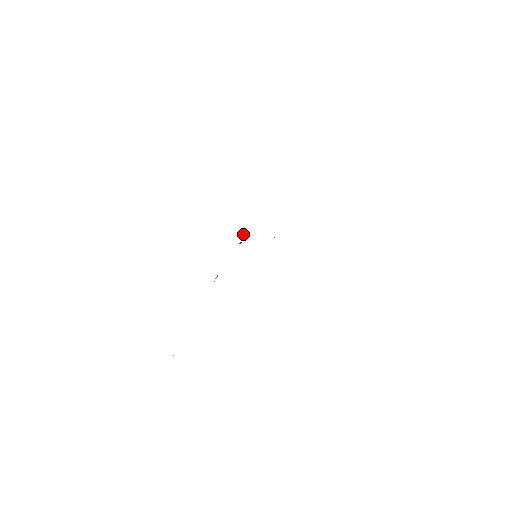
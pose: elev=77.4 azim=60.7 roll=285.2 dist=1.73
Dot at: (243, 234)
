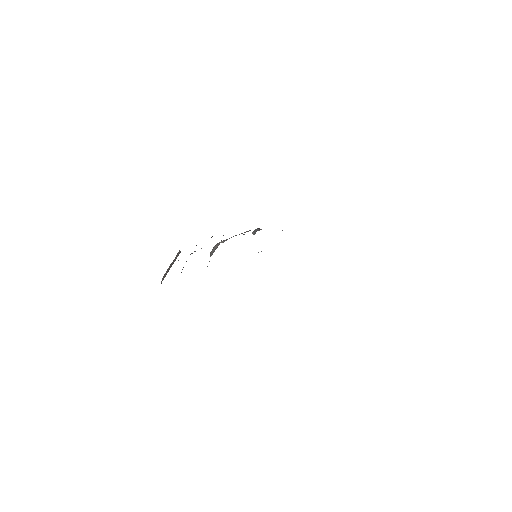
Dot at: (261, 229)
